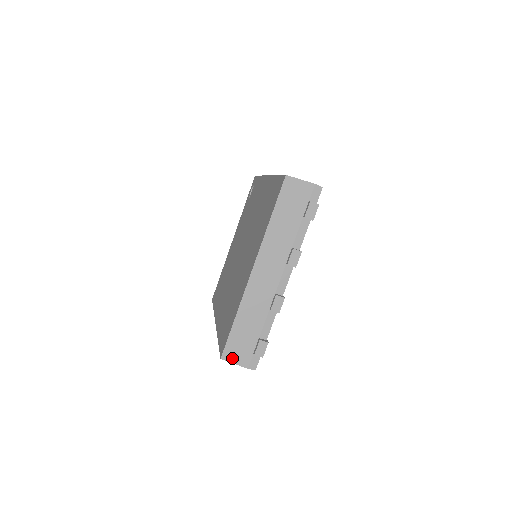
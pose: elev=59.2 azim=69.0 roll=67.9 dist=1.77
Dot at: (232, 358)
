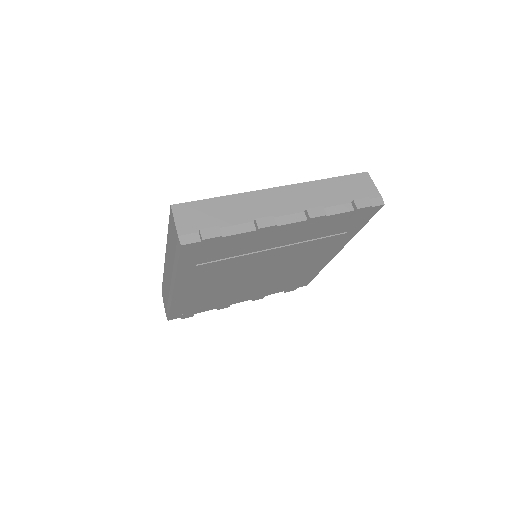
Dot at: (179, 215)
